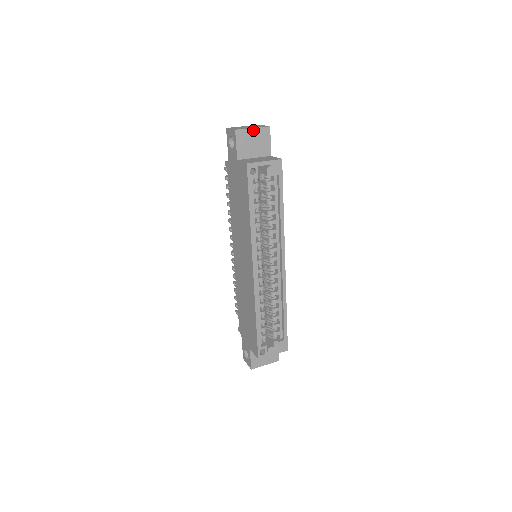
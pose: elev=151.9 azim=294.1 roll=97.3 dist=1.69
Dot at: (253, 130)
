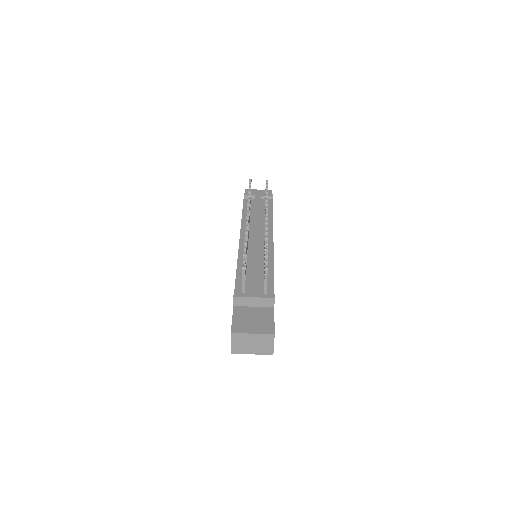
Dot at: (252, 352)
